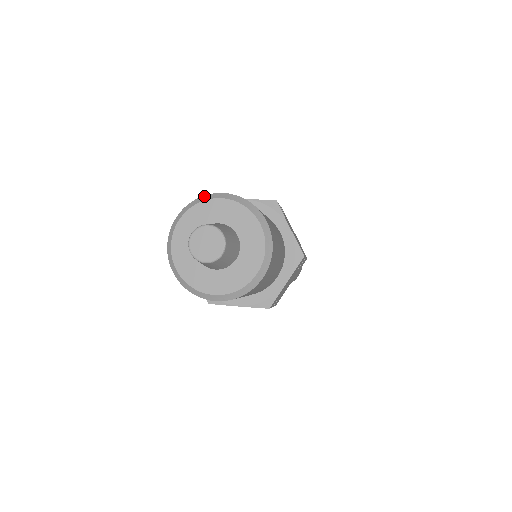
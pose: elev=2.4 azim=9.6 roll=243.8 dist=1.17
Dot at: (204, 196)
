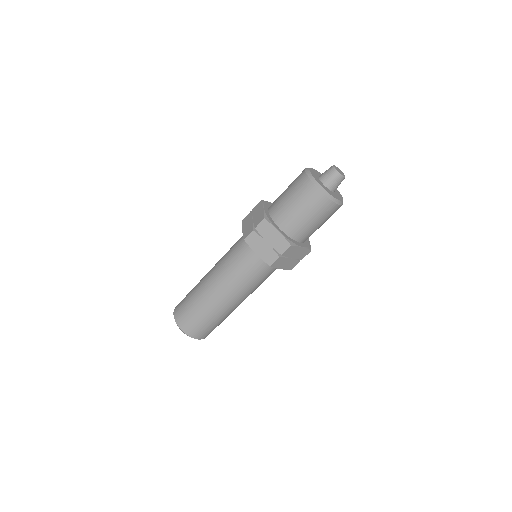
Dot at: occluded
